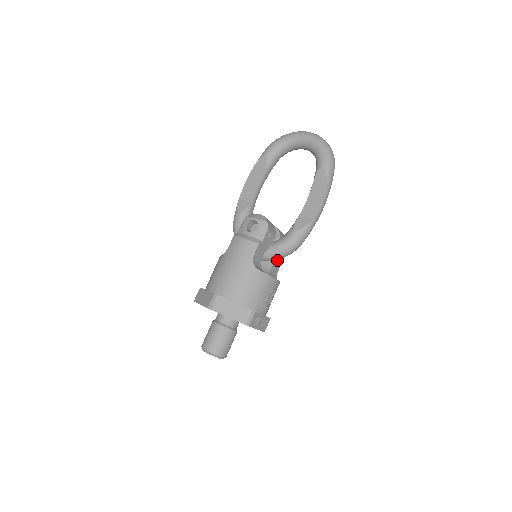
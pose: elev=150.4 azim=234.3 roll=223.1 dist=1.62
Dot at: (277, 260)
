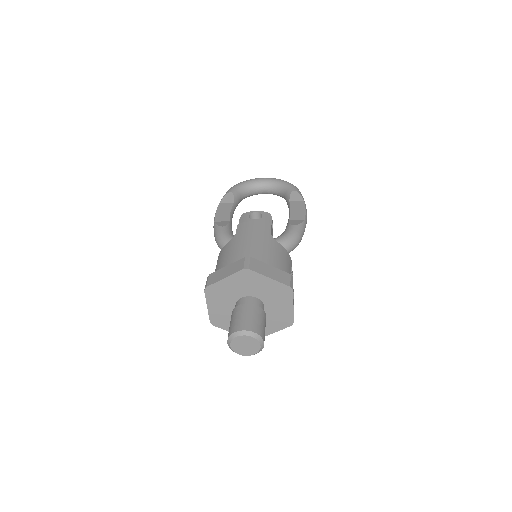
Dot at: occluded
